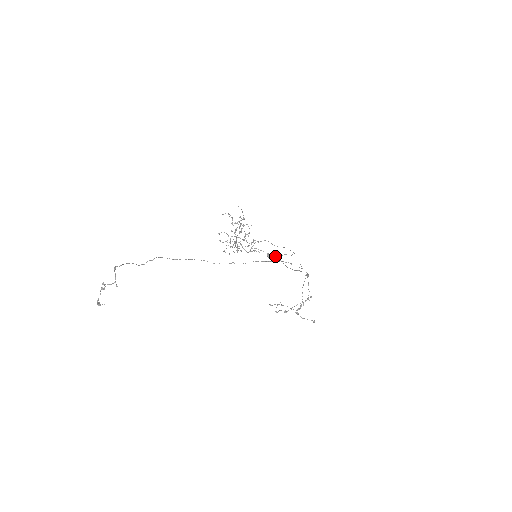
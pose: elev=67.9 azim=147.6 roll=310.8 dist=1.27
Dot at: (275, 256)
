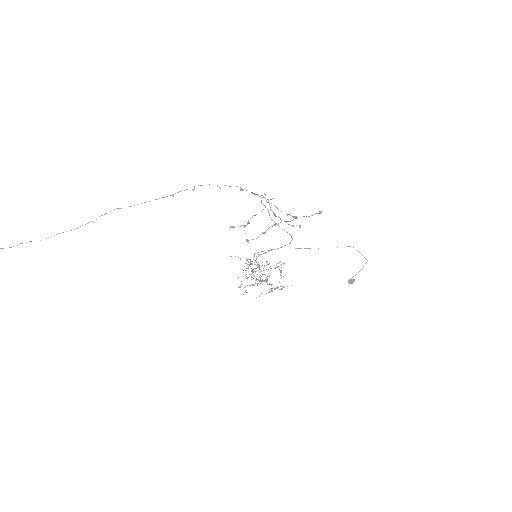
Dot at: occluded
